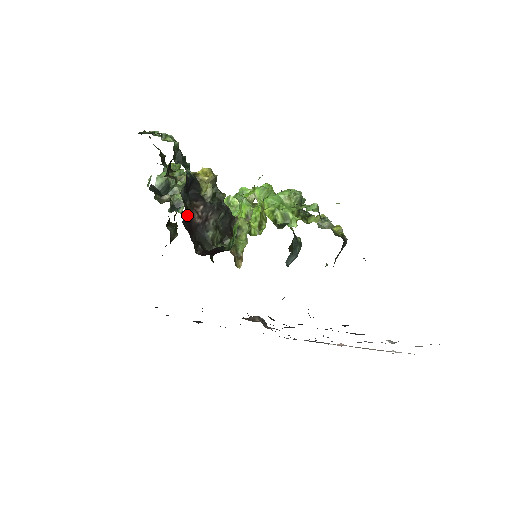
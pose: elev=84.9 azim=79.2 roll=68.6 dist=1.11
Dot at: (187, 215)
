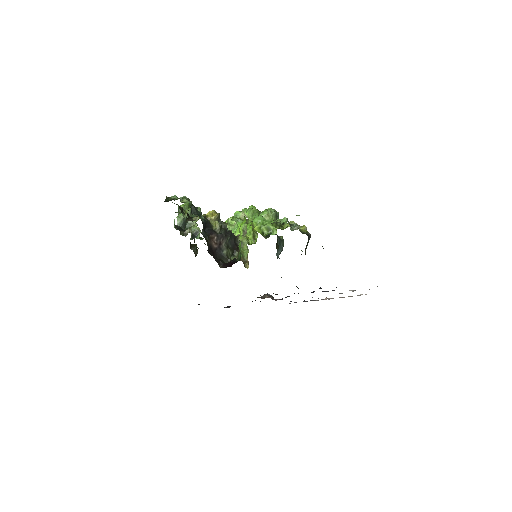
Dot at: (209, 245)
